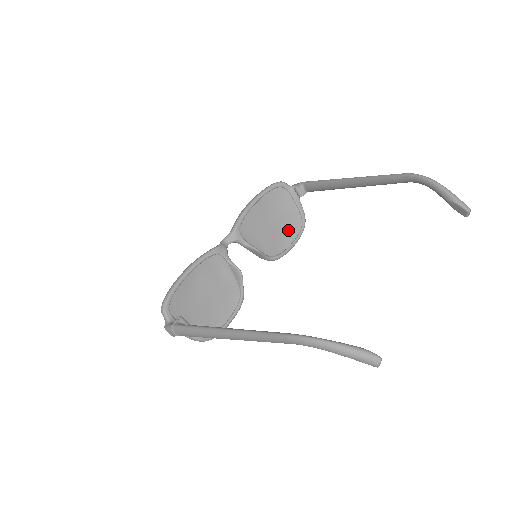
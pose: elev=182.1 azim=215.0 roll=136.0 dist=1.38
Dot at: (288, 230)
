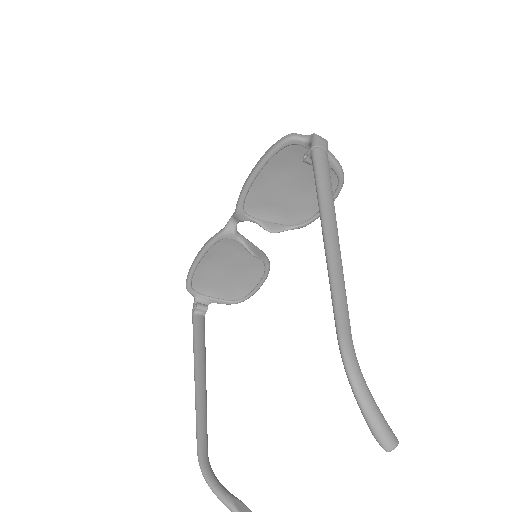
Dot at: occluded
